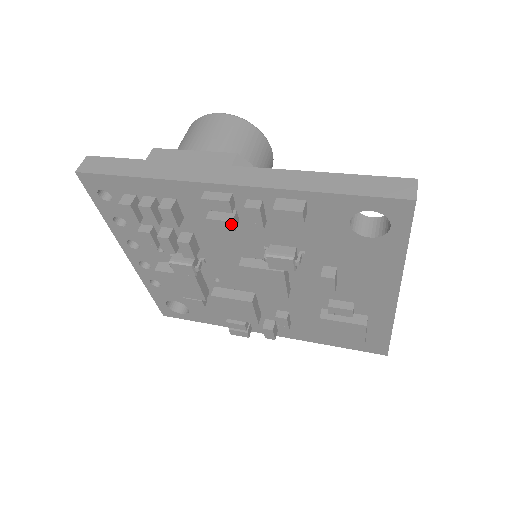
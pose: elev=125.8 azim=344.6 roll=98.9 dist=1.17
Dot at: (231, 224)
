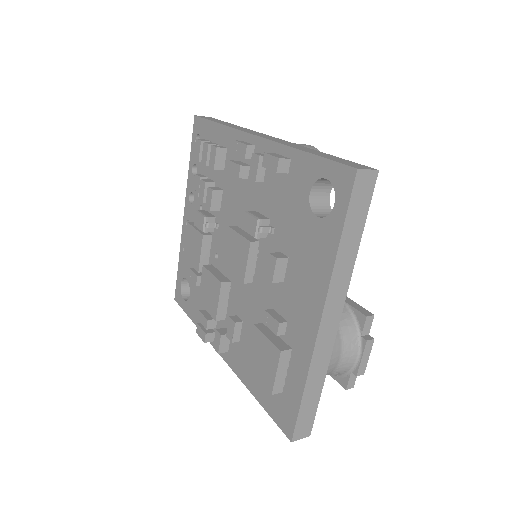
Dot at: (239, 168)
